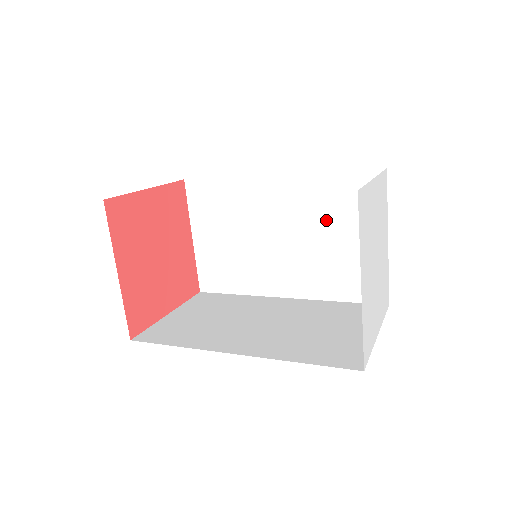
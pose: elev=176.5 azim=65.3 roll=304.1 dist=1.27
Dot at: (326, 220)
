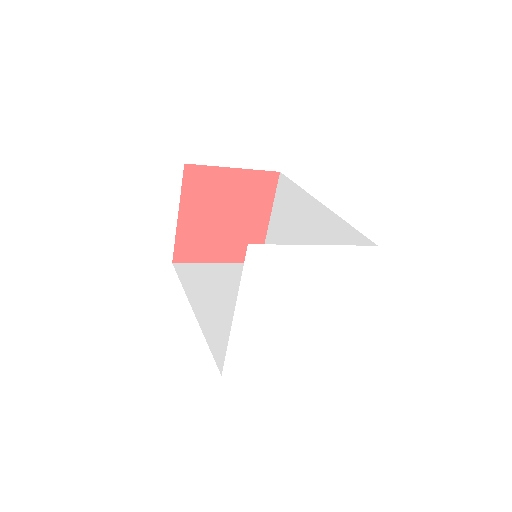
Dot at: occluded
